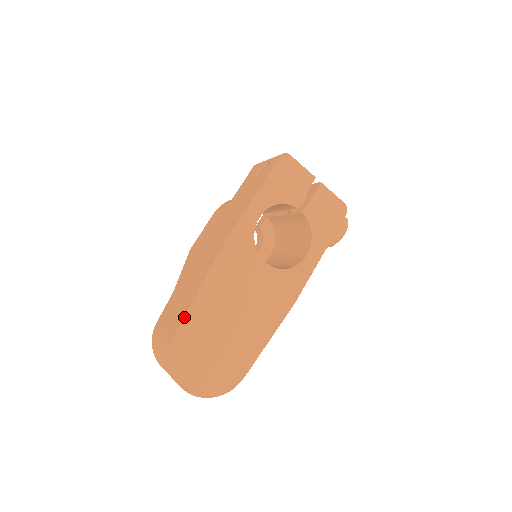
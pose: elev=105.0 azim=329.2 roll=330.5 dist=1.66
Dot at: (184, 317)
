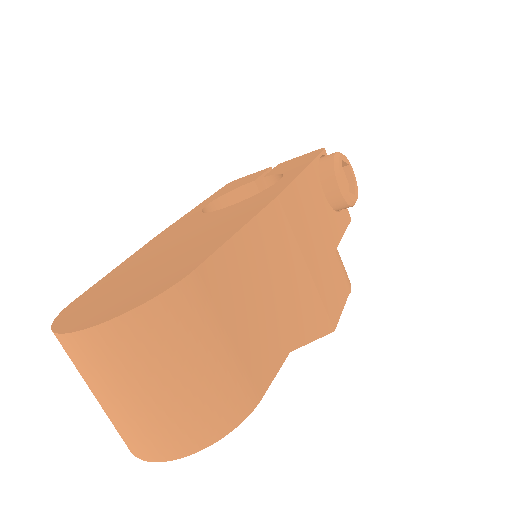
Dot at: (95, 285)
